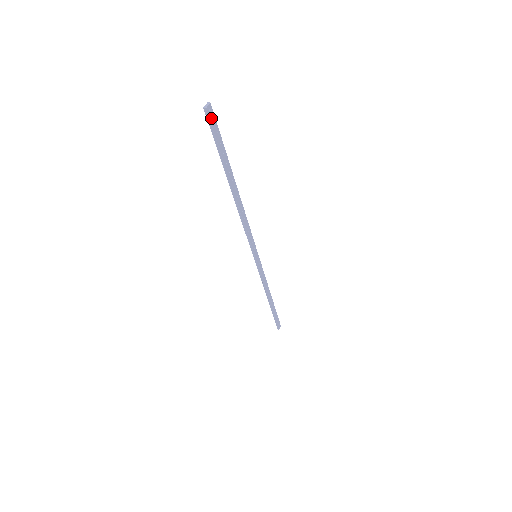
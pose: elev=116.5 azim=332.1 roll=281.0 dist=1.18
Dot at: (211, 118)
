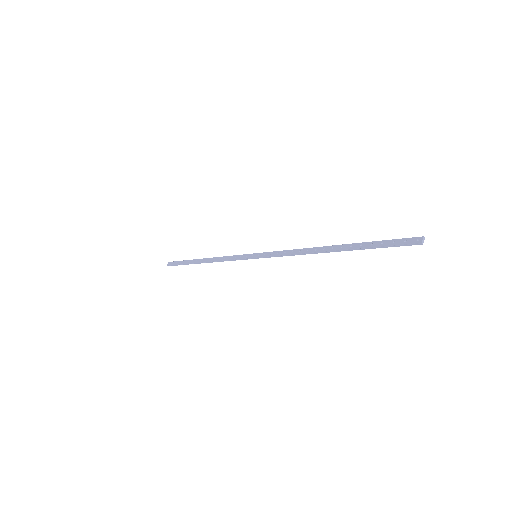
Dot at: (411, 243)
